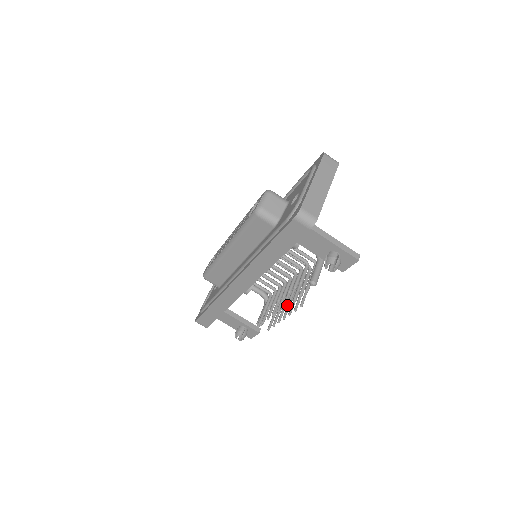
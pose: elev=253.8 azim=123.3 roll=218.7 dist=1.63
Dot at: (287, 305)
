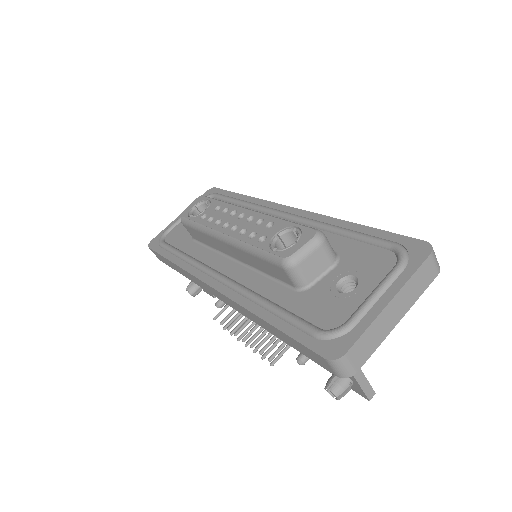
Dot at: (259, 329)
